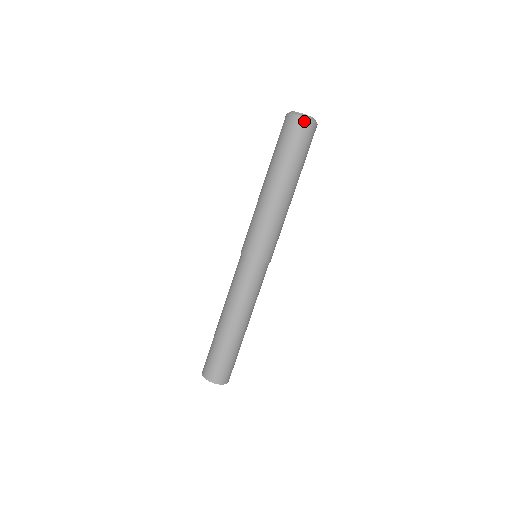
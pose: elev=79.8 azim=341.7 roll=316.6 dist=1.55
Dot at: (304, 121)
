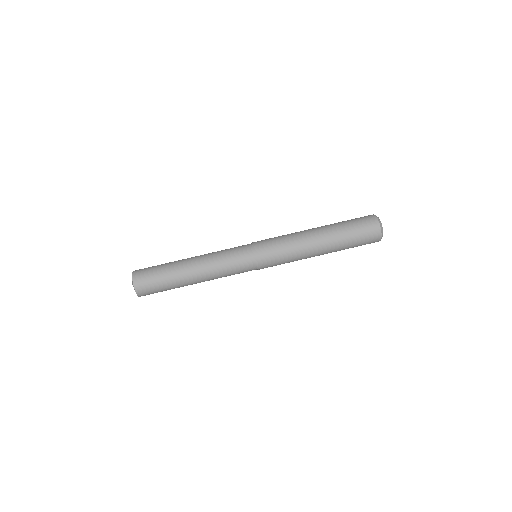
Dot at: (375, 219)
